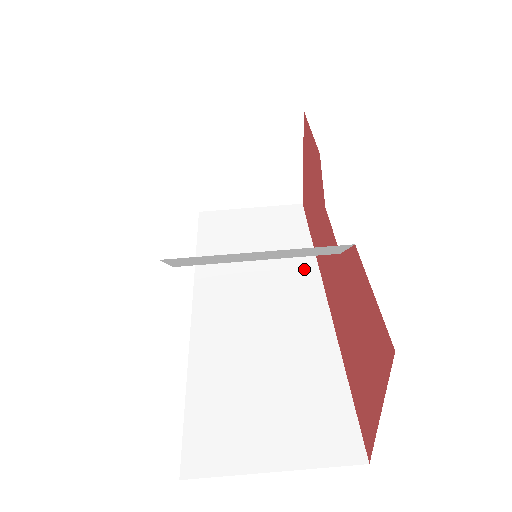
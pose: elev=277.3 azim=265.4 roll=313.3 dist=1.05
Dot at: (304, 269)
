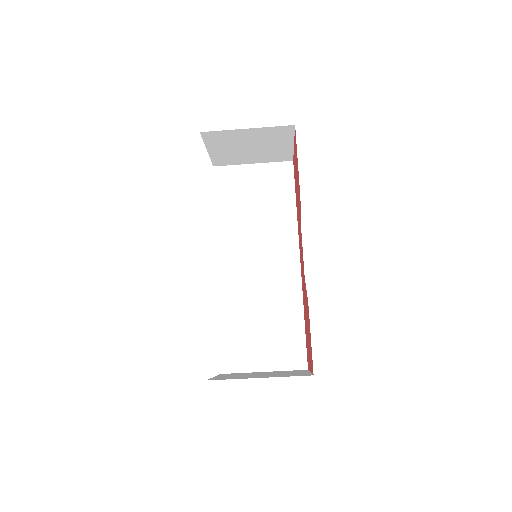
Dot at: (288, 235)
